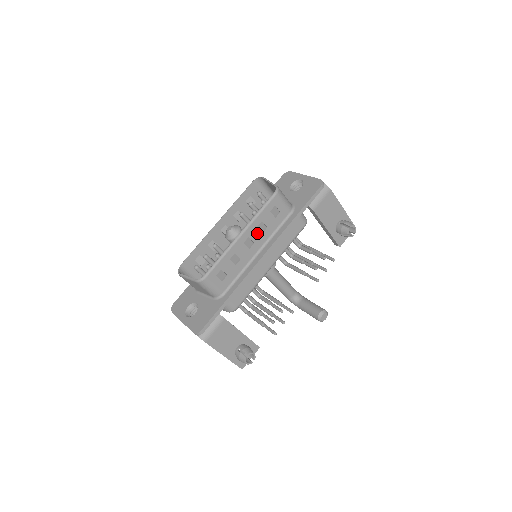
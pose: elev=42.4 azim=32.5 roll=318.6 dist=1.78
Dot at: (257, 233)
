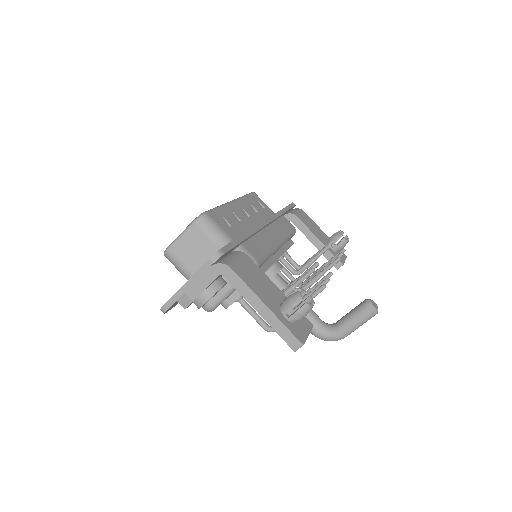
Dot at: (249, 210)
